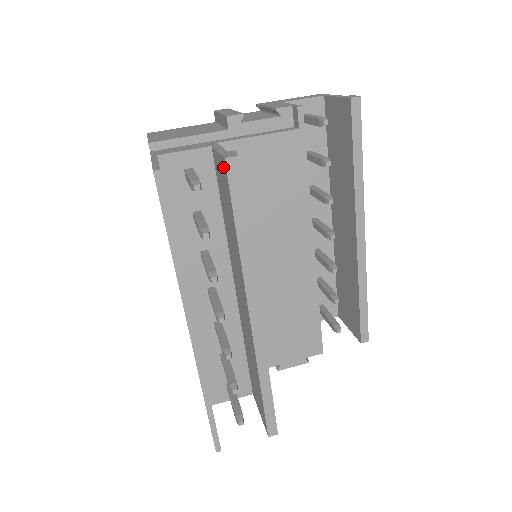
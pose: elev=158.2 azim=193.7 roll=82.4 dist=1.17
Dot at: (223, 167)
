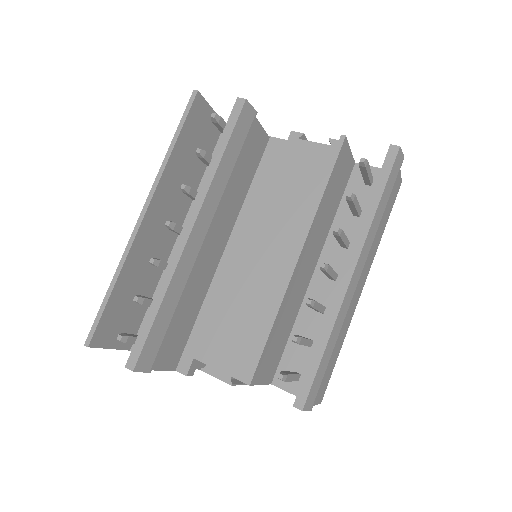
Dot at: occluded
